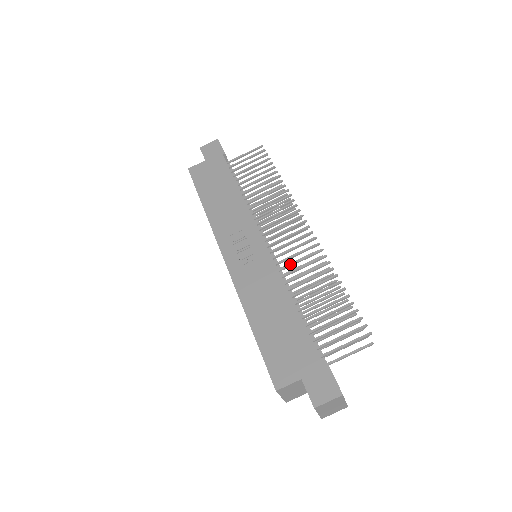
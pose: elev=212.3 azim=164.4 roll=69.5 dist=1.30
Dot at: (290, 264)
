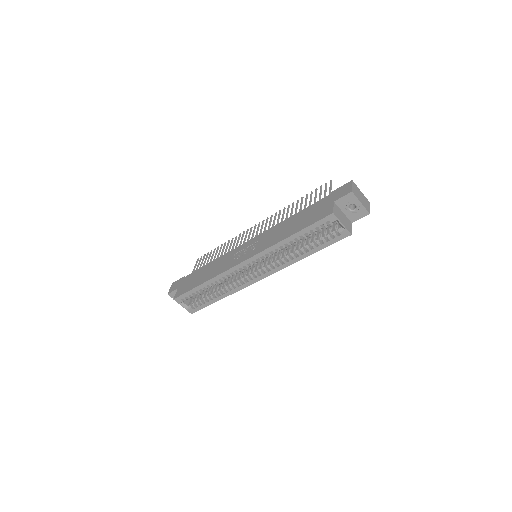
Dot at: occluded
